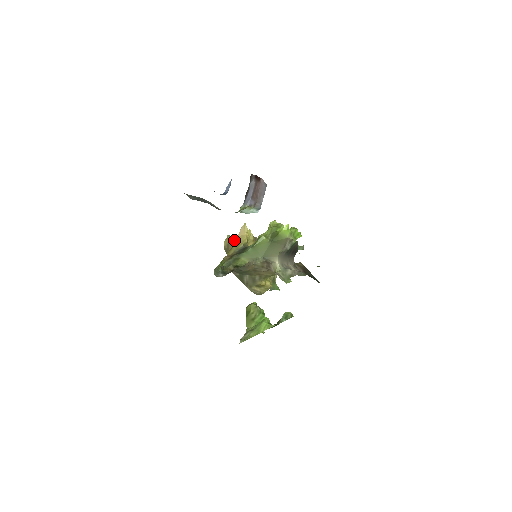
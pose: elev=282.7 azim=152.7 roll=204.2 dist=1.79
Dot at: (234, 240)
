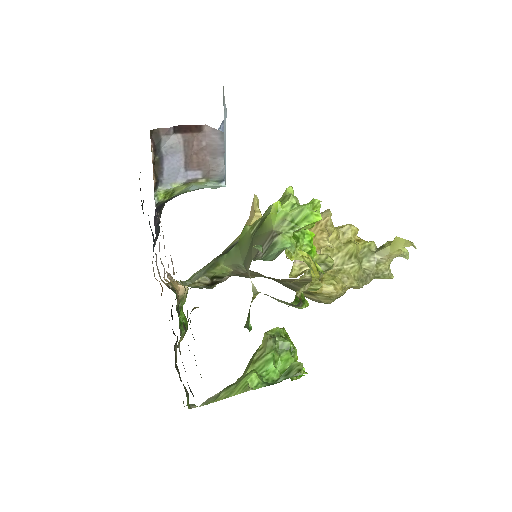
Dot at: occluded
